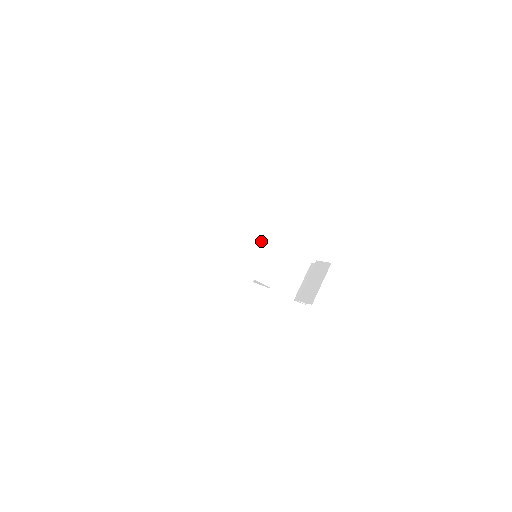
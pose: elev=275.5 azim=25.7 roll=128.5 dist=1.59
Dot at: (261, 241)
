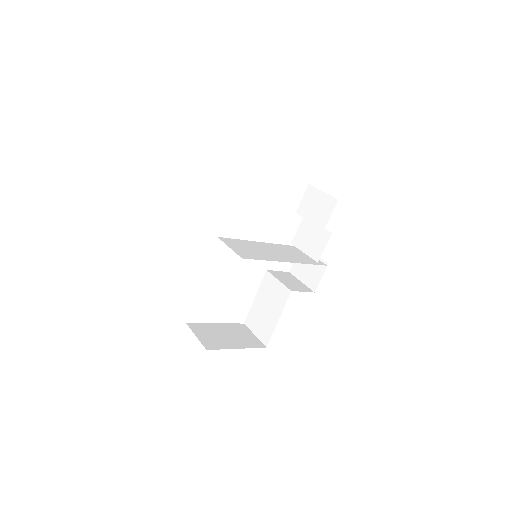
Dot at: (246, 242)
